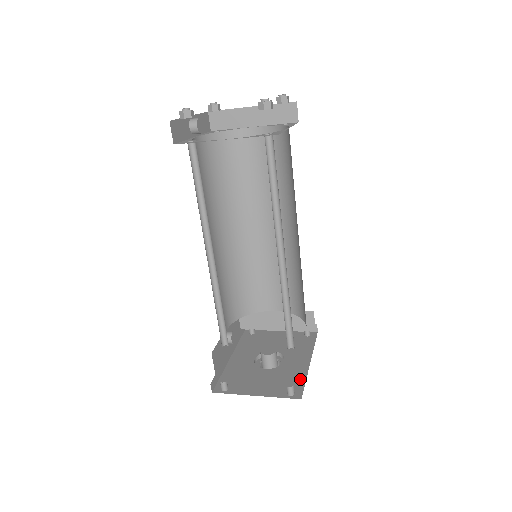
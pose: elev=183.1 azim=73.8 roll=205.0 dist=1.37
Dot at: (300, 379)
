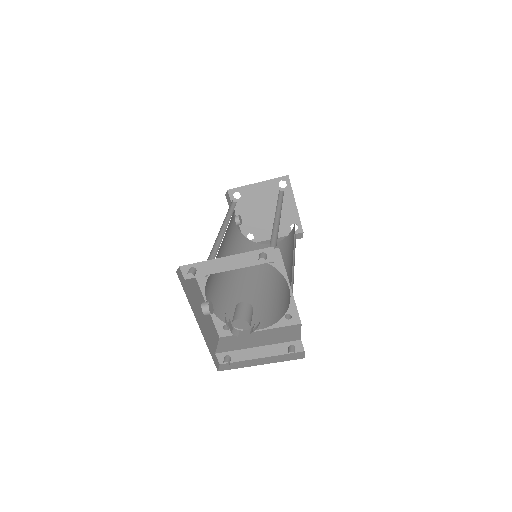
Dot at: occluded
